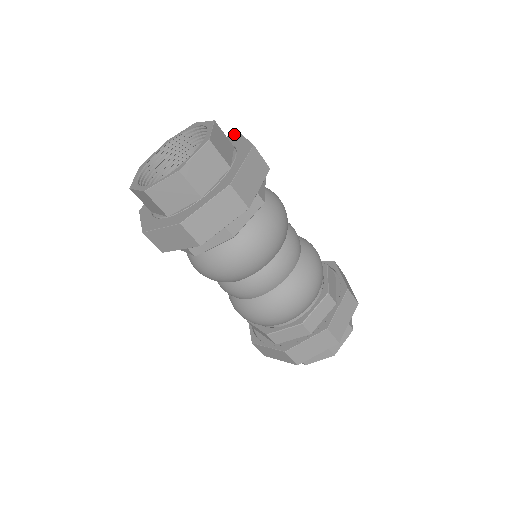
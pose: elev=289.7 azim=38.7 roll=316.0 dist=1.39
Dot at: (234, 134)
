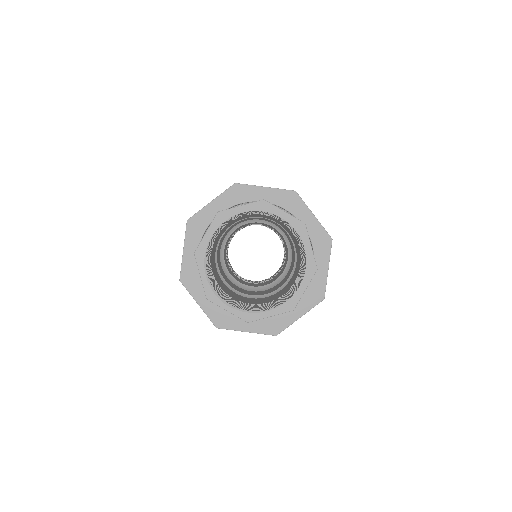
Dot at: (327, 236)
